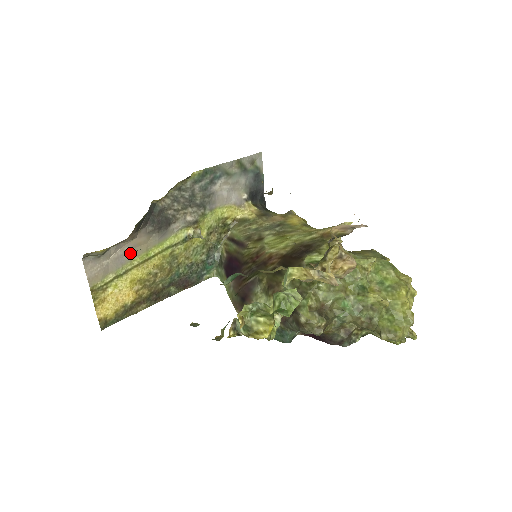
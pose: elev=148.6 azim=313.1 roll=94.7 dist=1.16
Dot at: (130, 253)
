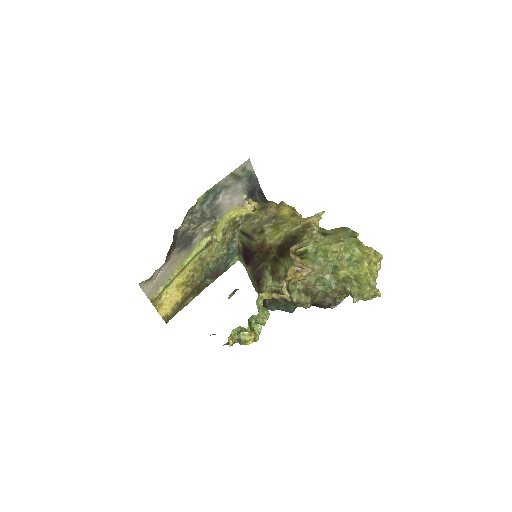
Dot at: occluded
